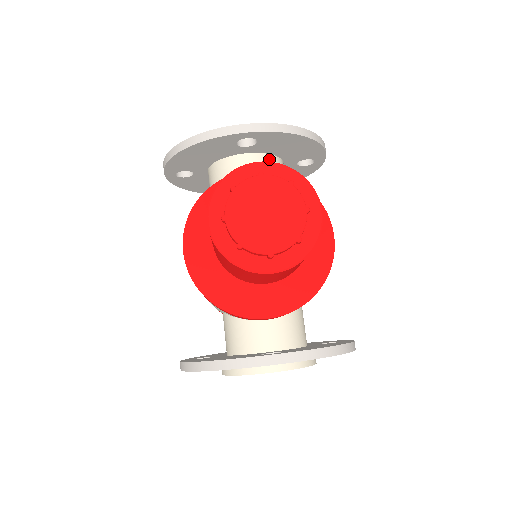
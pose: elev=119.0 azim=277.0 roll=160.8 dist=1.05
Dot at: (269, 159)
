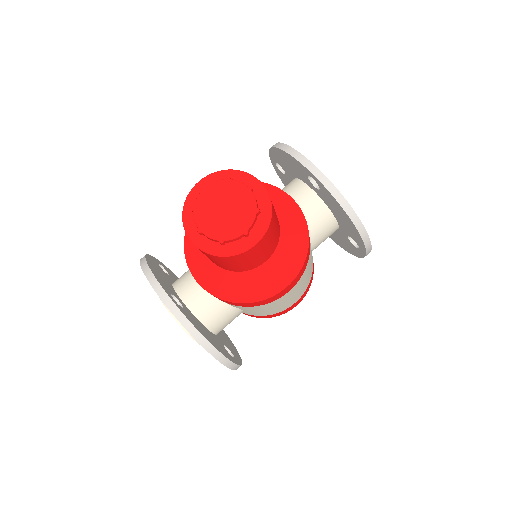
Dot at: (325, 210)
